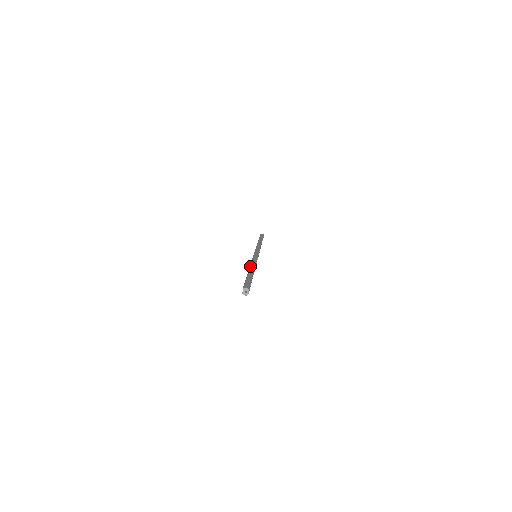
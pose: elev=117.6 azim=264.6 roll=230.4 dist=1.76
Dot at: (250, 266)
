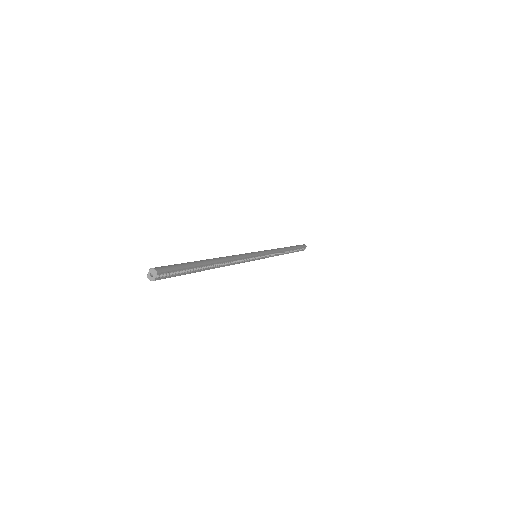
Dot at: (219, 257)
